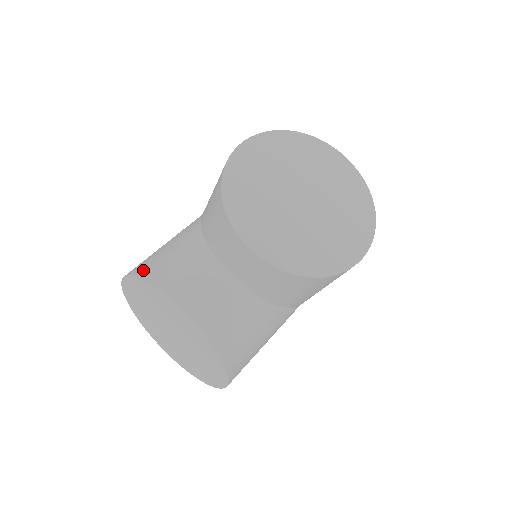
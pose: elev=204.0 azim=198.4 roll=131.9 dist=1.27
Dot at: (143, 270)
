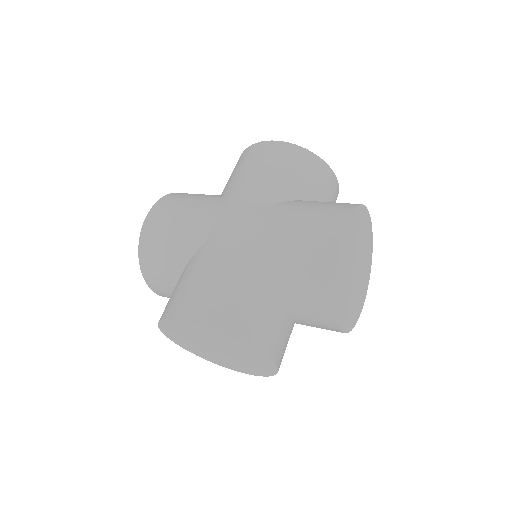
Dot at: (235, 328)
